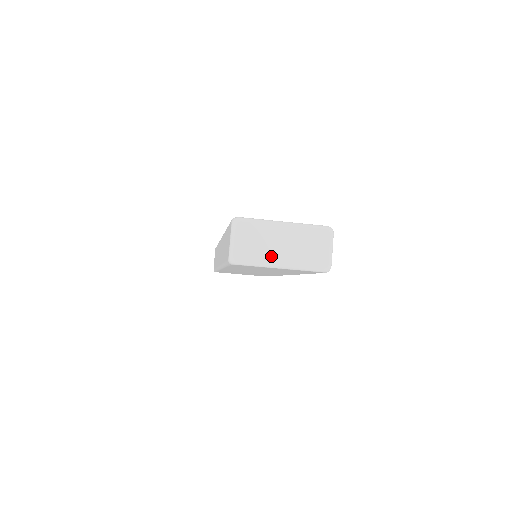
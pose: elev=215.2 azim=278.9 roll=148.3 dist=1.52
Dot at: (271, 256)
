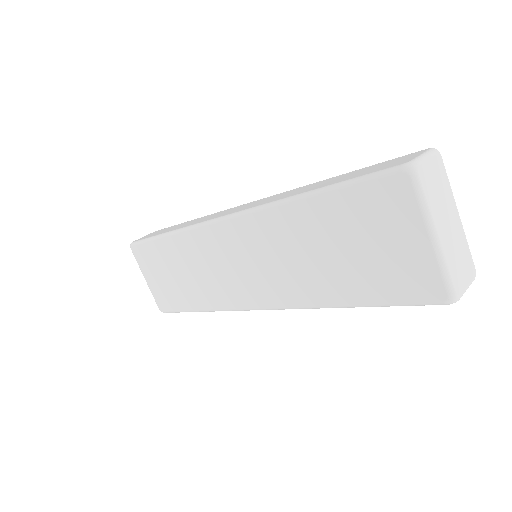
Dot at: (438, 216)
